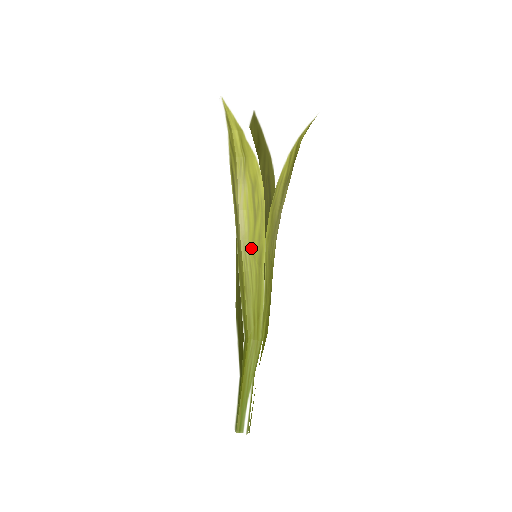
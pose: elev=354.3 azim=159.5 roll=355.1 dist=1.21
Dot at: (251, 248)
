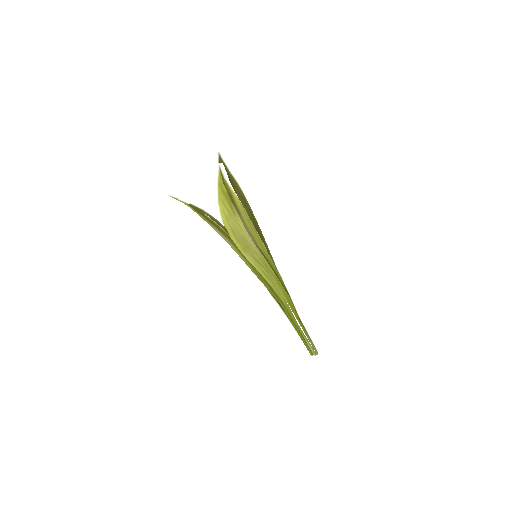
Dot at: (244, 257)
